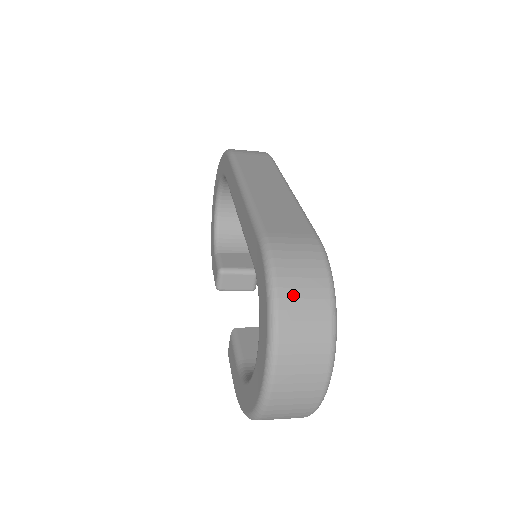
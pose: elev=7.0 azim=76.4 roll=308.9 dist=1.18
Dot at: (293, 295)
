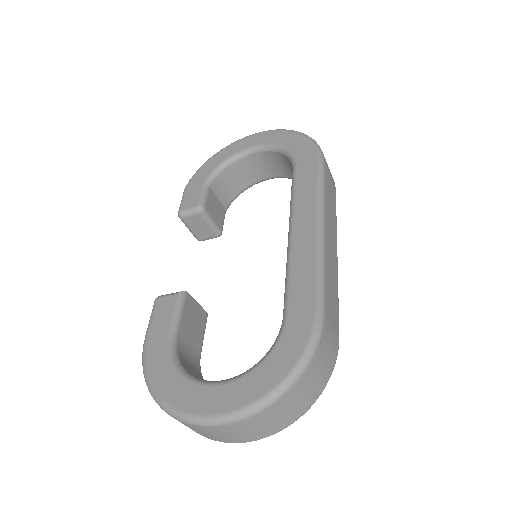
Dot at: (305, 385)
